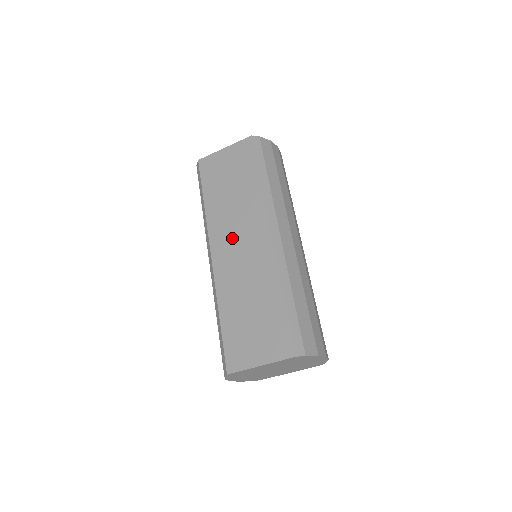
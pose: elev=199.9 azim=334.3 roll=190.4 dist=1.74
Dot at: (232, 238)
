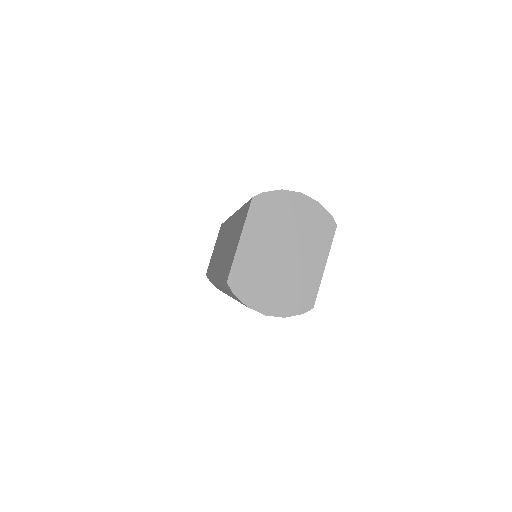
Dot at: occluded
